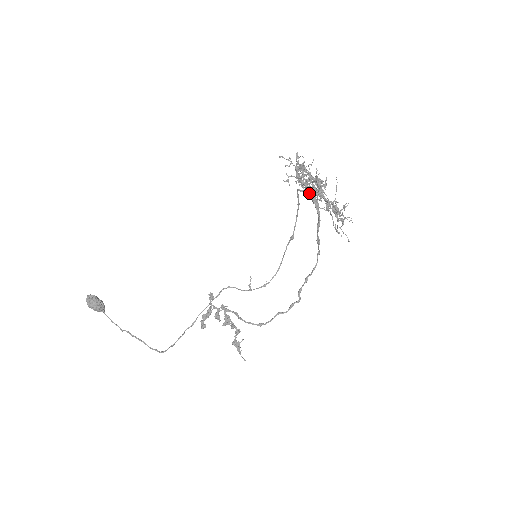
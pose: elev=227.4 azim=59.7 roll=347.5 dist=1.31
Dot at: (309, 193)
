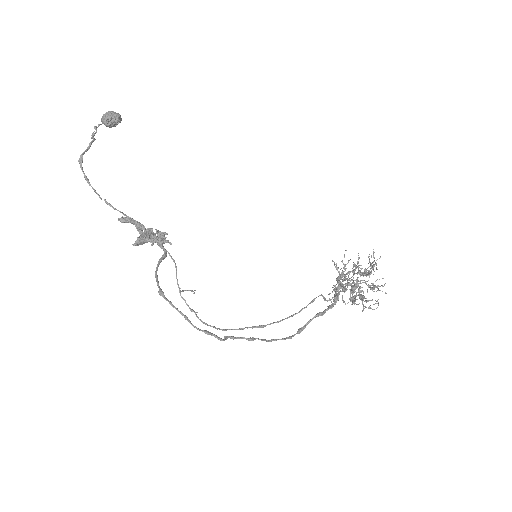
Dot at: occluded
